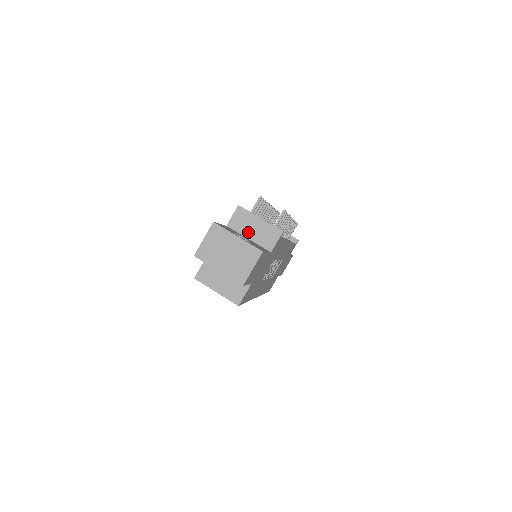
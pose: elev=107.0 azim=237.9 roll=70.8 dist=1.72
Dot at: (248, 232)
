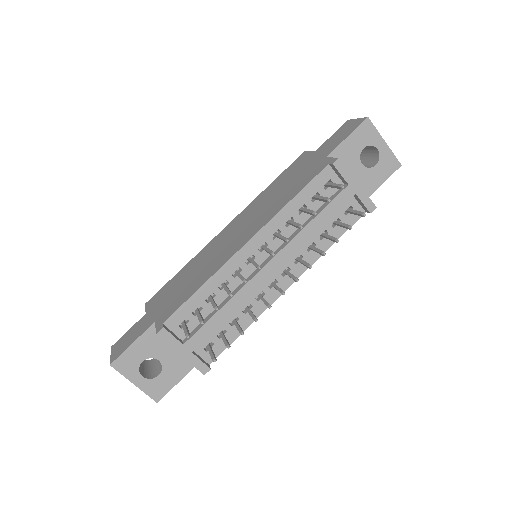
Dot at: occluded
